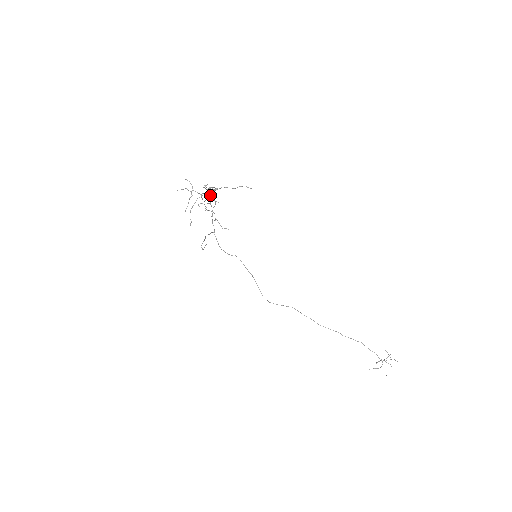
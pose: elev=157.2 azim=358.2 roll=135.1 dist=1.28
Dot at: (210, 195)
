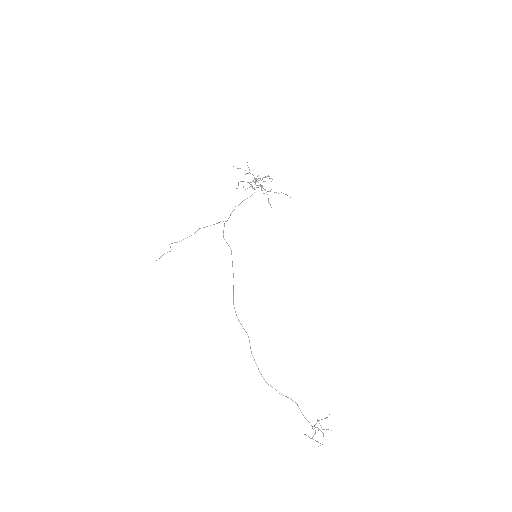
Dot at: occluded
